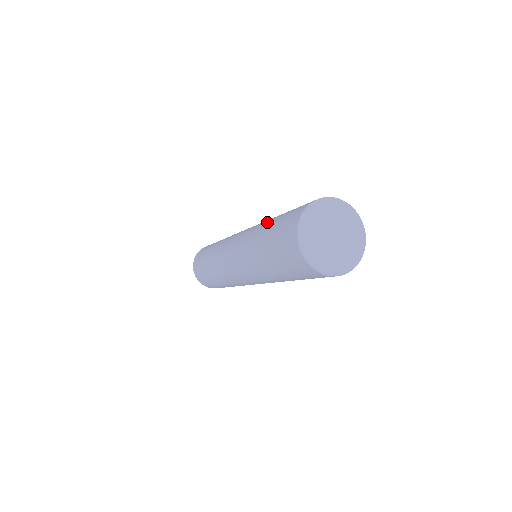
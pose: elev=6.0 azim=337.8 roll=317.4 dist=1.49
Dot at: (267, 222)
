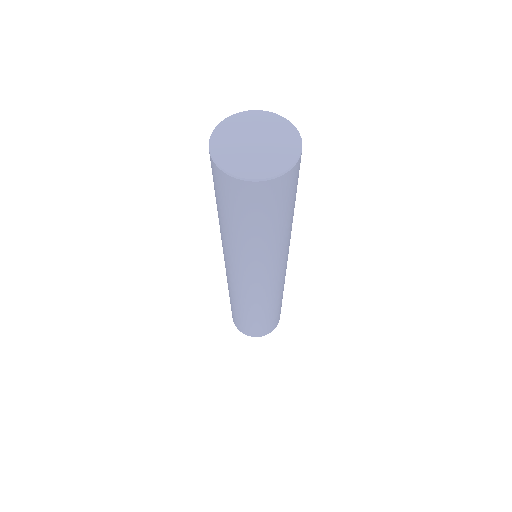
Dot at: occluded
